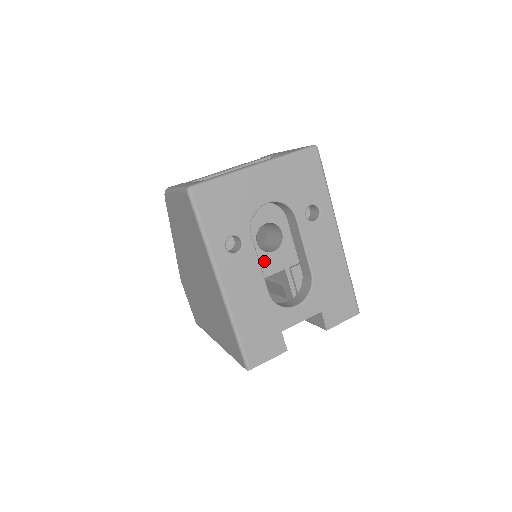
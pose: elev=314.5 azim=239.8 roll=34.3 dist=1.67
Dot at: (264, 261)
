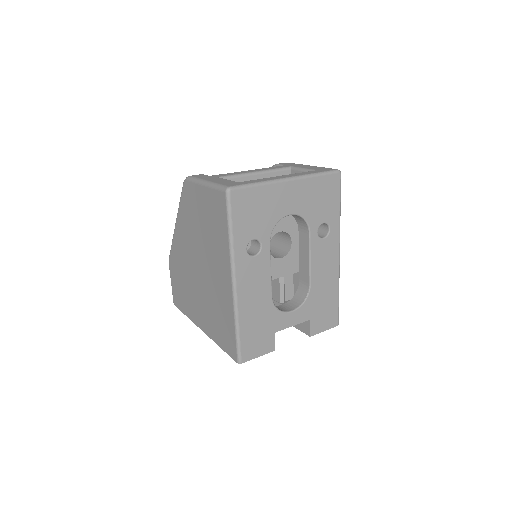
Dot at: (271, 265)
